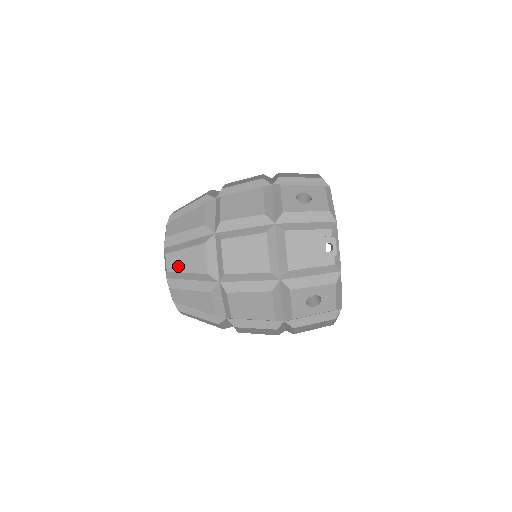
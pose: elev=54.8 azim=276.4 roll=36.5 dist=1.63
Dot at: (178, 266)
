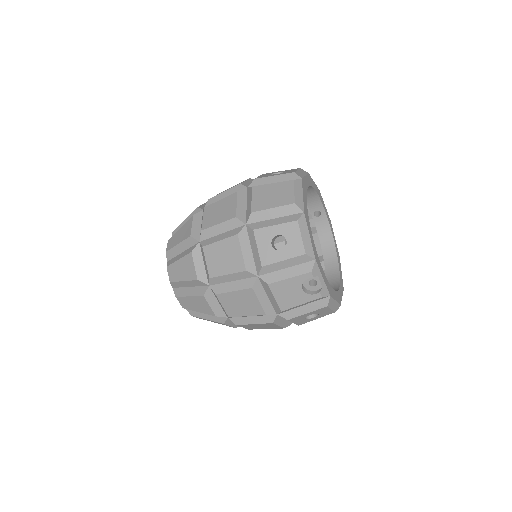
Dot at: (190, 307)
